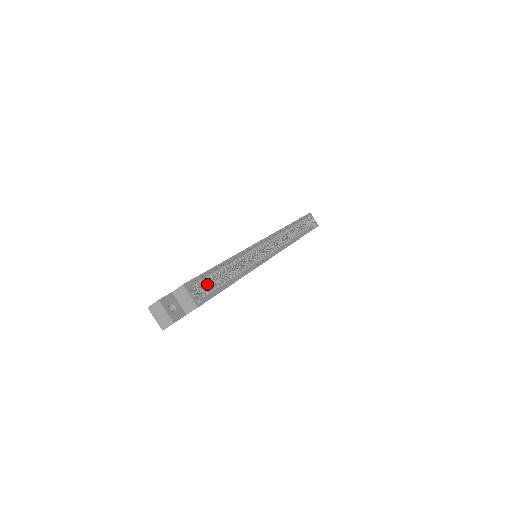
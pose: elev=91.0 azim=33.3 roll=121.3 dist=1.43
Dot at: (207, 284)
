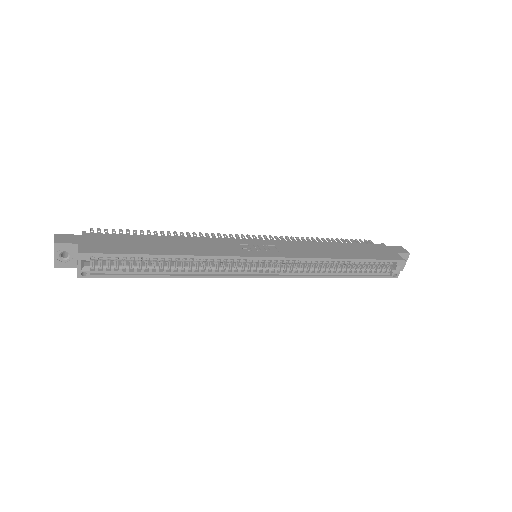
Dot at: occluded
